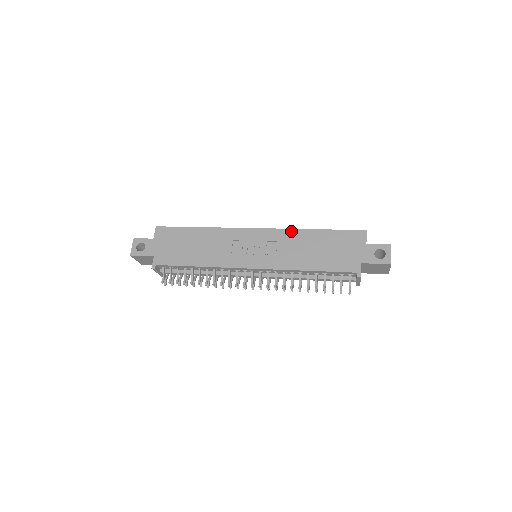
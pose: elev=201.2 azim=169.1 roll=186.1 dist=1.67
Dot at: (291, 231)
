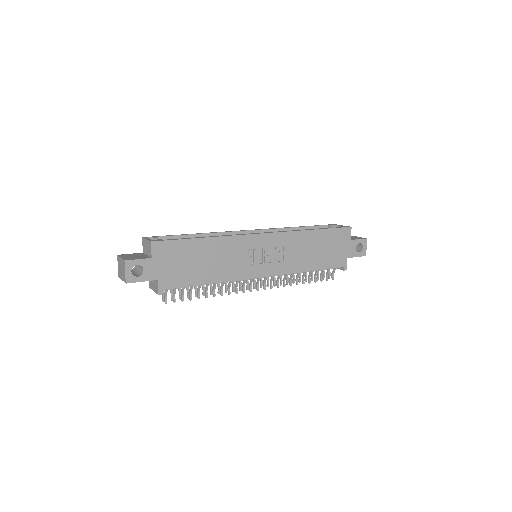
Dot at: (295, 233)
